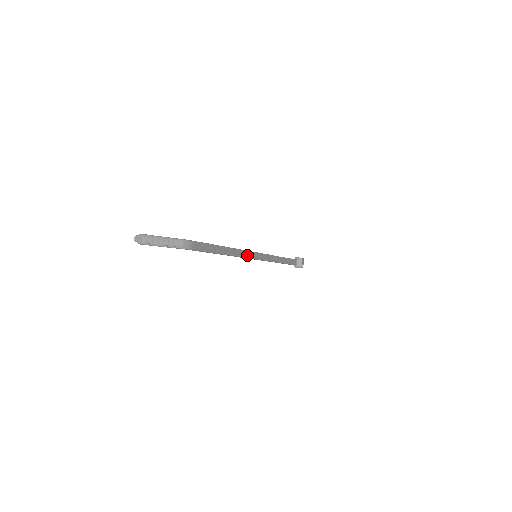
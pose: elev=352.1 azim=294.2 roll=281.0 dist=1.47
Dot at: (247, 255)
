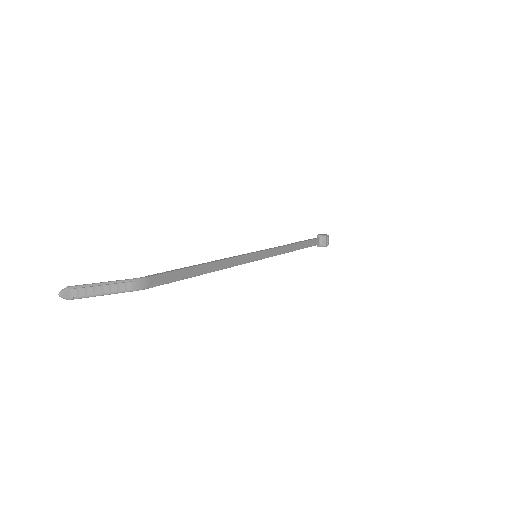
Dot at: (241, 261)
